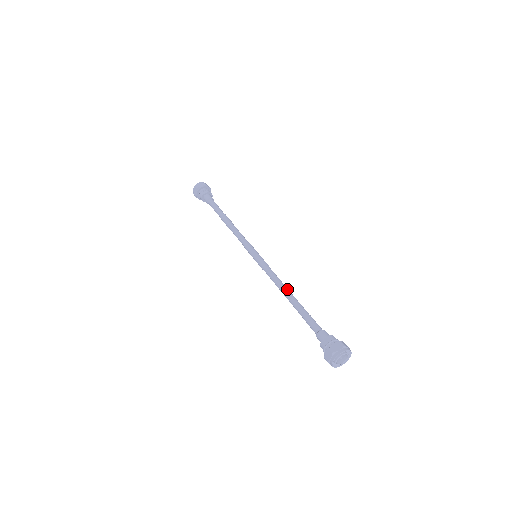
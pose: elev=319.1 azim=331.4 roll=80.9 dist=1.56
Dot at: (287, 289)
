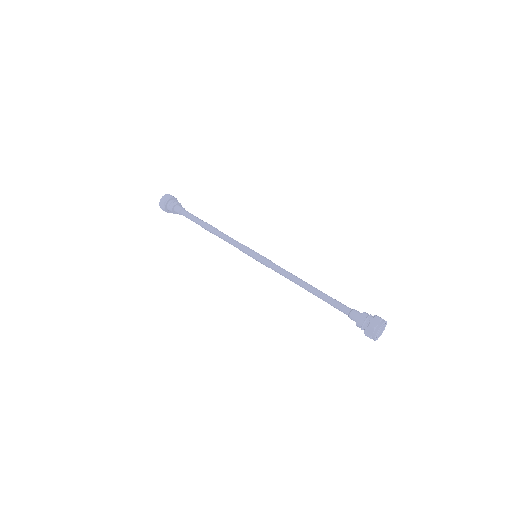
Dot at: (302, 280)
